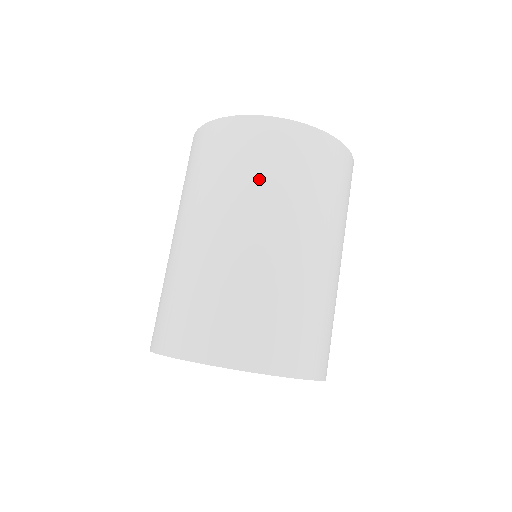
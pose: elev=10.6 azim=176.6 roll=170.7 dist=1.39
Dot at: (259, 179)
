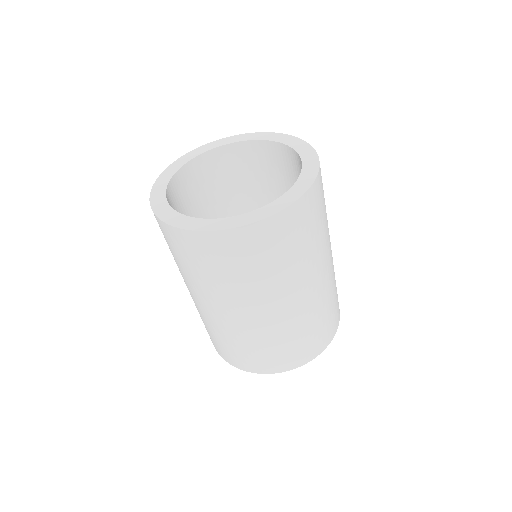
Dot at: (313, 244)
